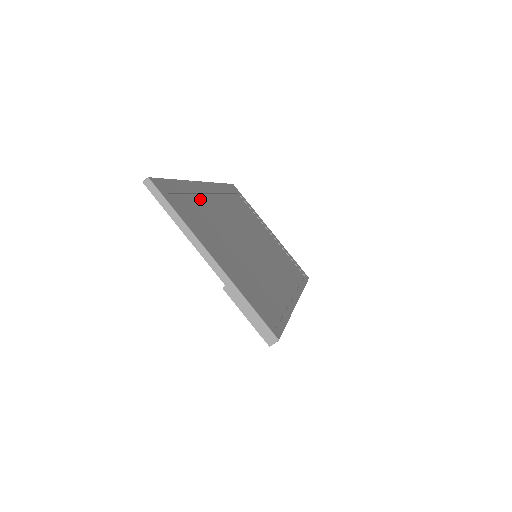
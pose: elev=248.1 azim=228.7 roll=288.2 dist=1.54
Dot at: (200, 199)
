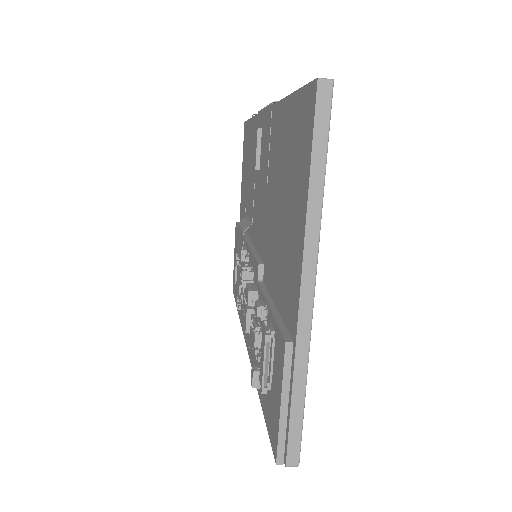
Dot at: occluded
